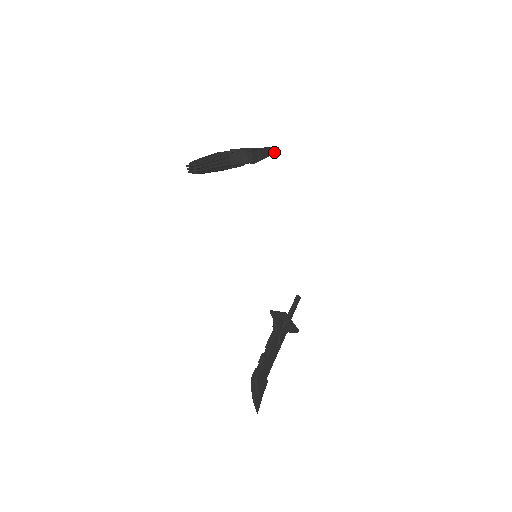
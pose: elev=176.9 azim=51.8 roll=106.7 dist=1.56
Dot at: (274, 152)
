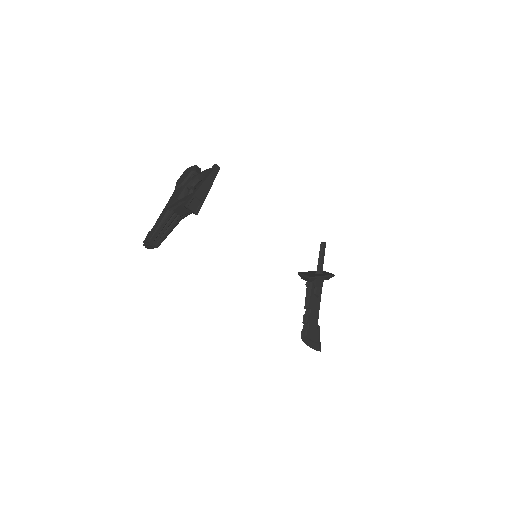
Dot at: (214, 176)
